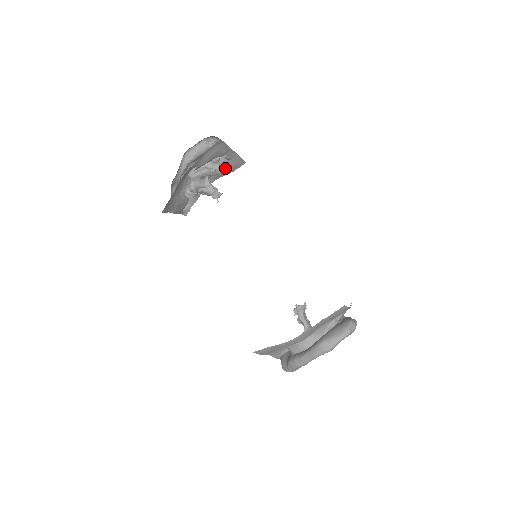
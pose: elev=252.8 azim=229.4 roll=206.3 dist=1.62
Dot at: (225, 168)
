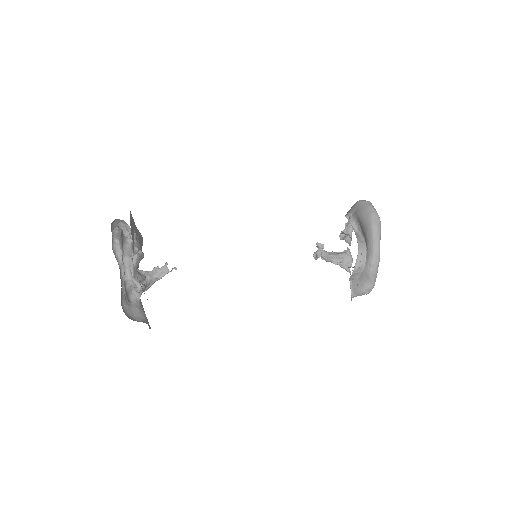
Dot at: occluded
